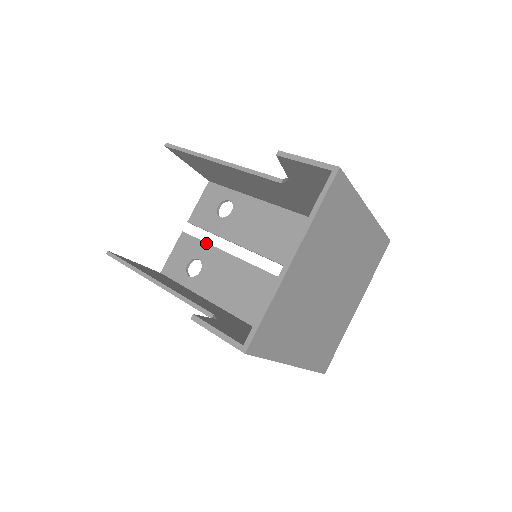
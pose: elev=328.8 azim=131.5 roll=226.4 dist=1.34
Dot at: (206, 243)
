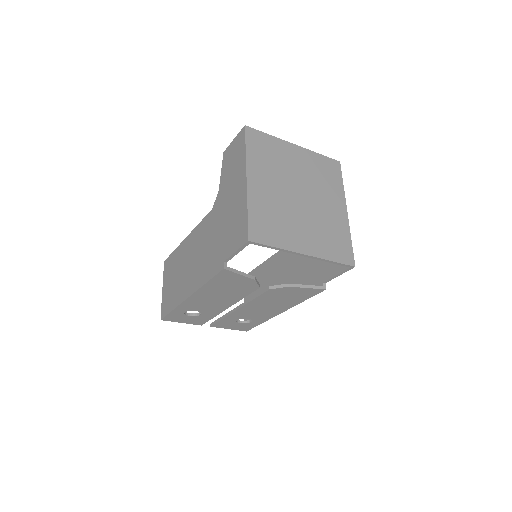
Dot at: occluded
